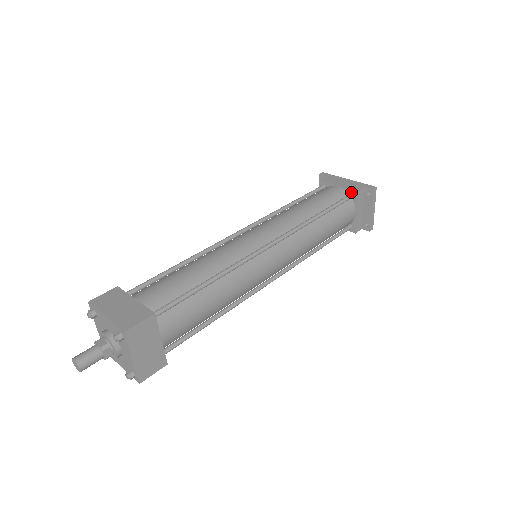
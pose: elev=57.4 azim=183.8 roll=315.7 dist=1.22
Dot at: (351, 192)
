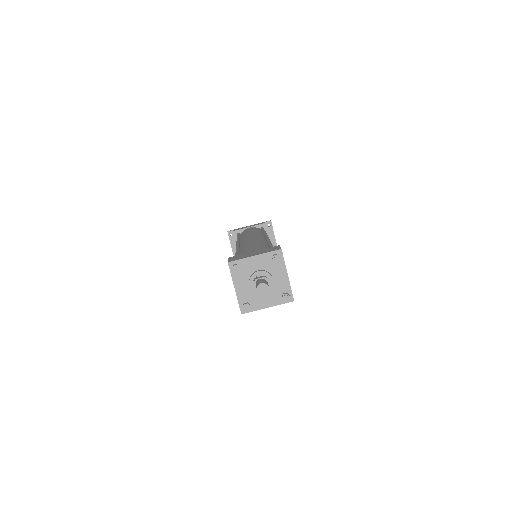
Dot at: (261, 226)
